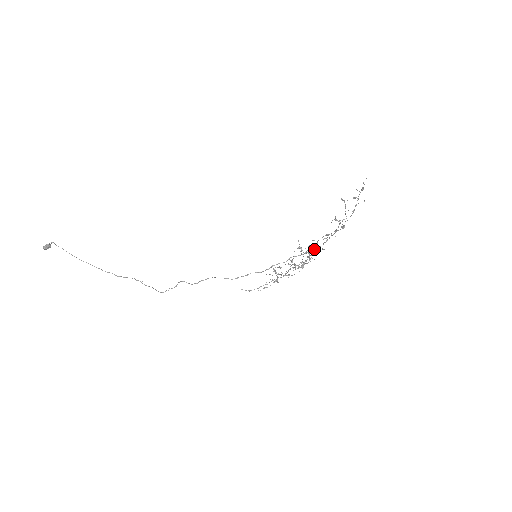
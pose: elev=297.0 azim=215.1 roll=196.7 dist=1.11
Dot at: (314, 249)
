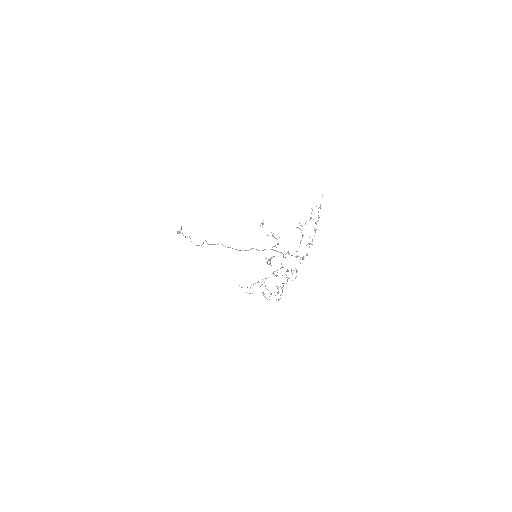
Dot at: (278, 243)
